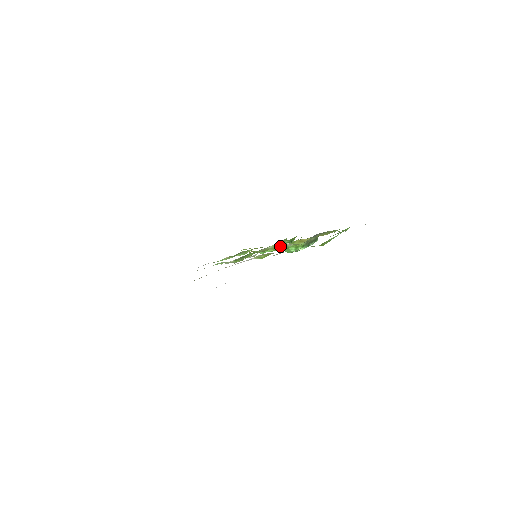
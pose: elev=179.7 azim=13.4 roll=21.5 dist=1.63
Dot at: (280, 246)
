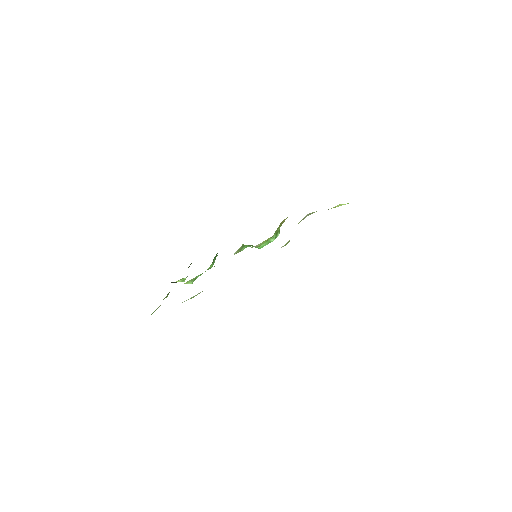
Dot at: (241, 249)
